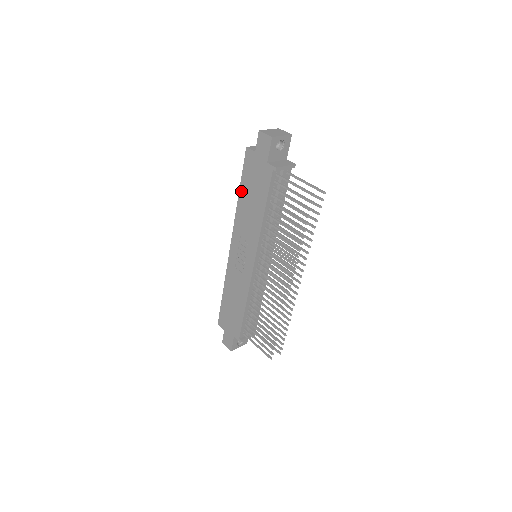
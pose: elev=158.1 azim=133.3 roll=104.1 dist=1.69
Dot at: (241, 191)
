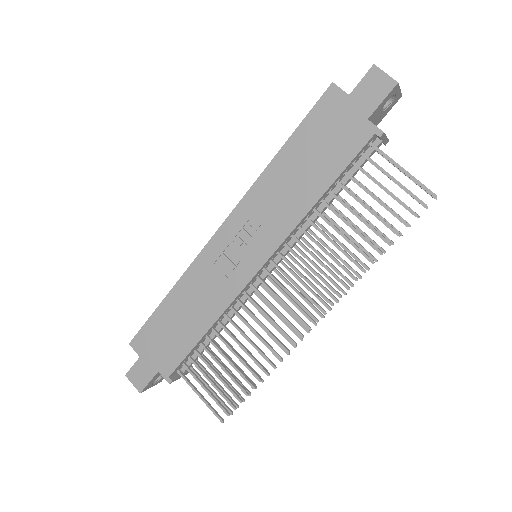
Dot at: (287, 147)
